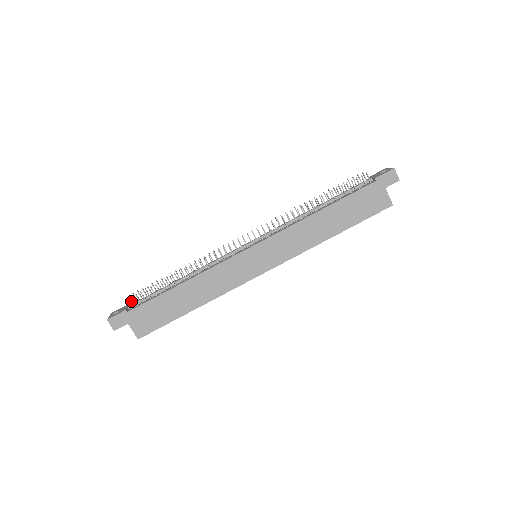
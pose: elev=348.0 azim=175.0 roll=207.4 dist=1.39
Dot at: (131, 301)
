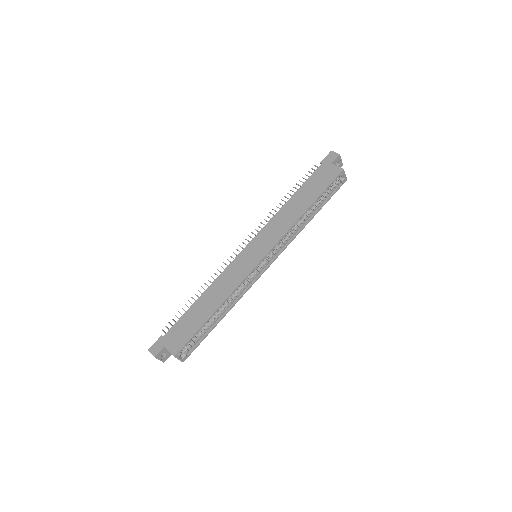
Dot at: occluded
